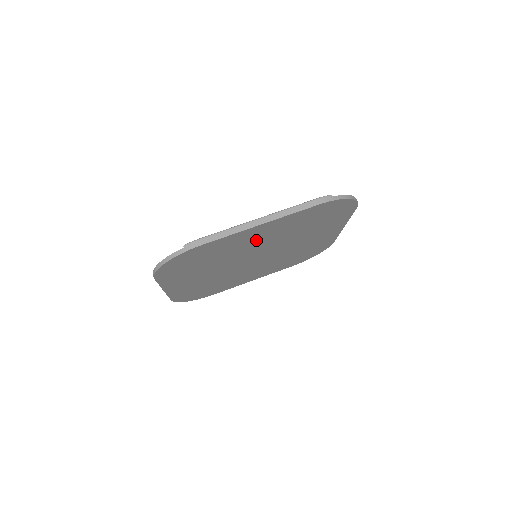
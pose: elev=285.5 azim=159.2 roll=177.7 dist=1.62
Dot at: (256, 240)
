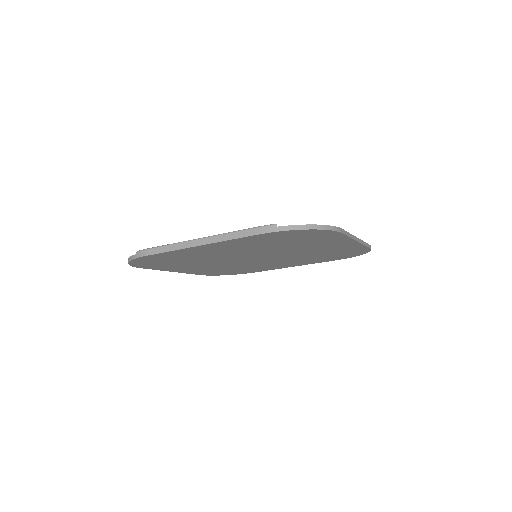
Dot at: (222, 251)
